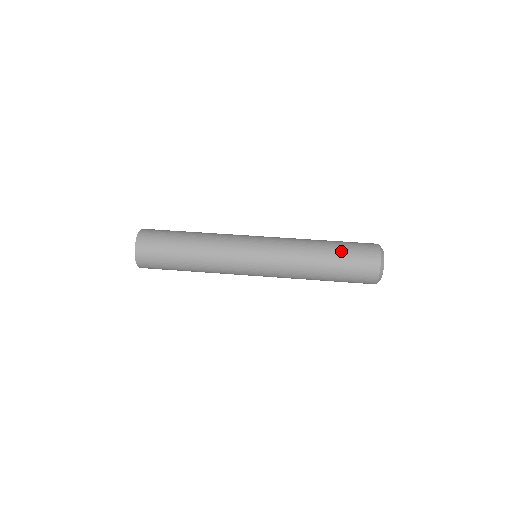
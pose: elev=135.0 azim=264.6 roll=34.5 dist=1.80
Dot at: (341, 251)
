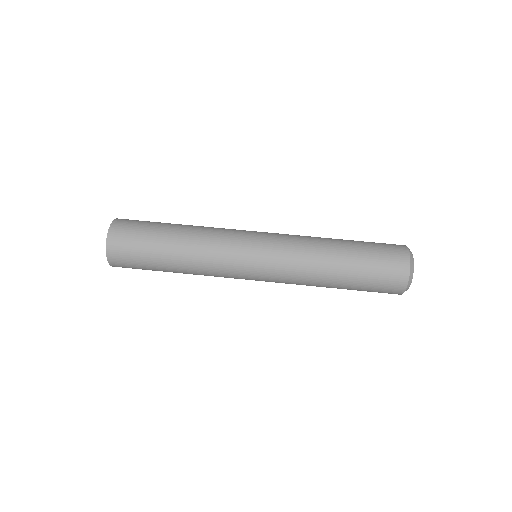
Dot at: (362, 258)
